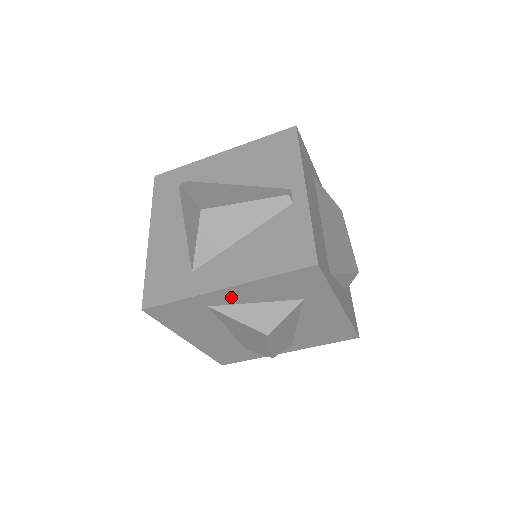
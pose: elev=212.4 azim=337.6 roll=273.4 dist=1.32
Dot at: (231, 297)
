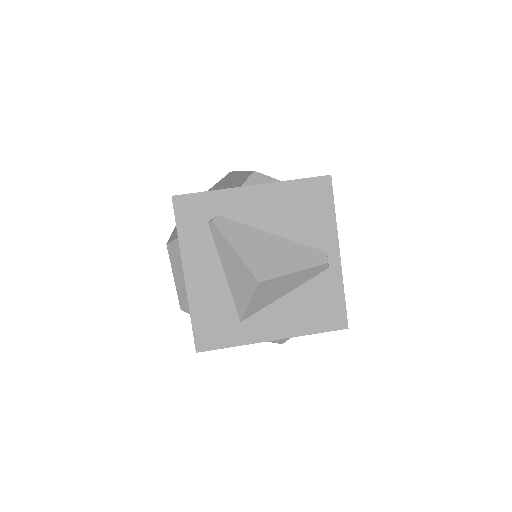
Dot at: occluded
